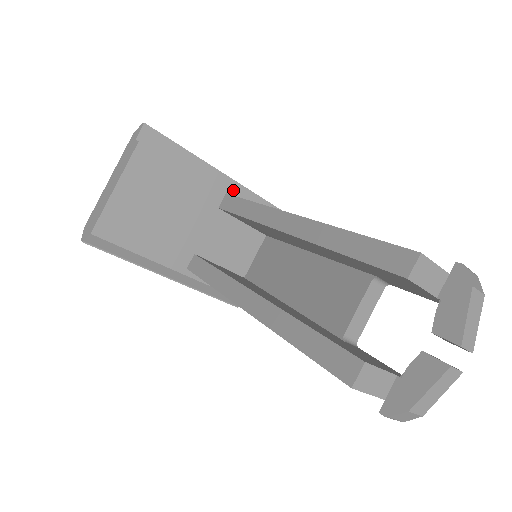
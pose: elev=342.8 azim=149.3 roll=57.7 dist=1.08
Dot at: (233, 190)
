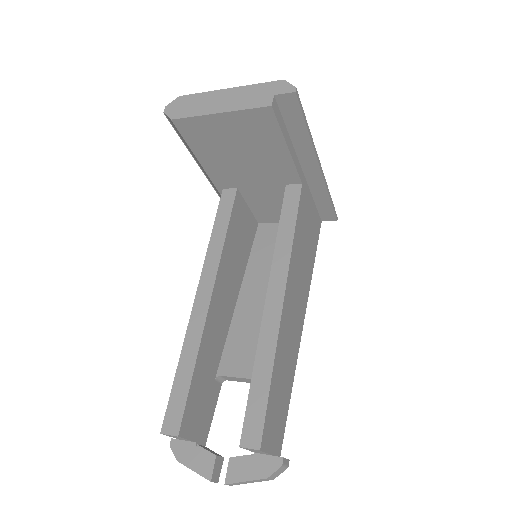
Dot at: (315, 181)
